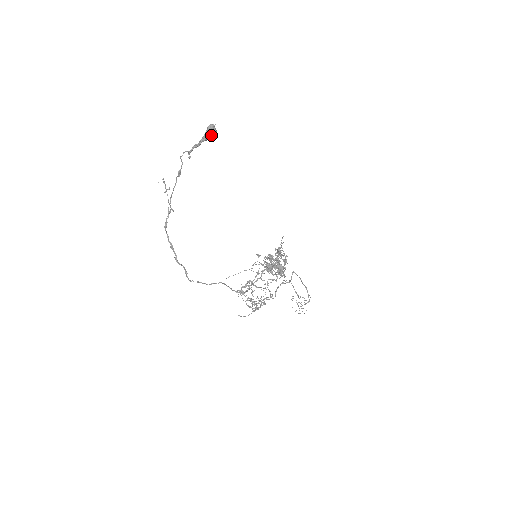
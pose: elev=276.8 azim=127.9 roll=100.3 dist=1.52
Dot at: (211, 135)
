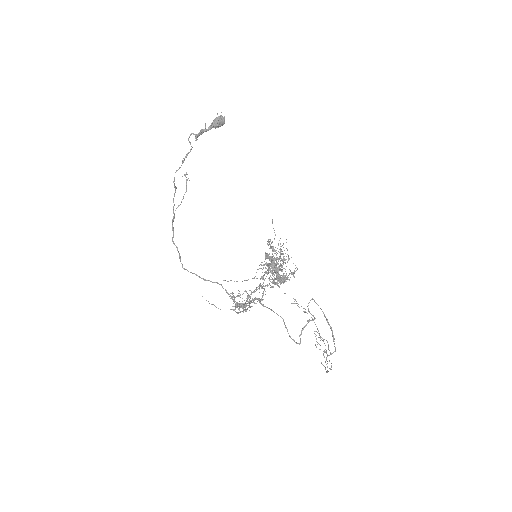
Dot at: (216, 121)
